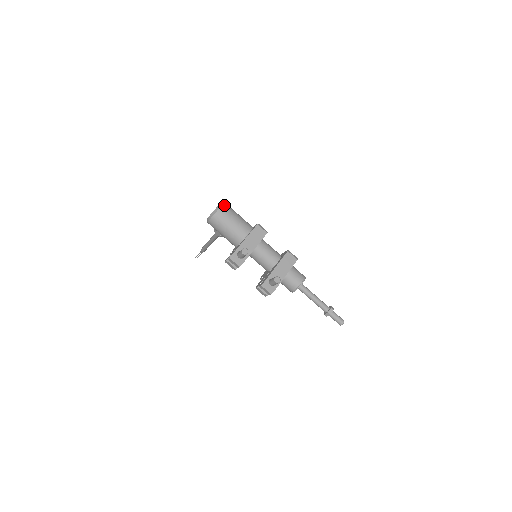
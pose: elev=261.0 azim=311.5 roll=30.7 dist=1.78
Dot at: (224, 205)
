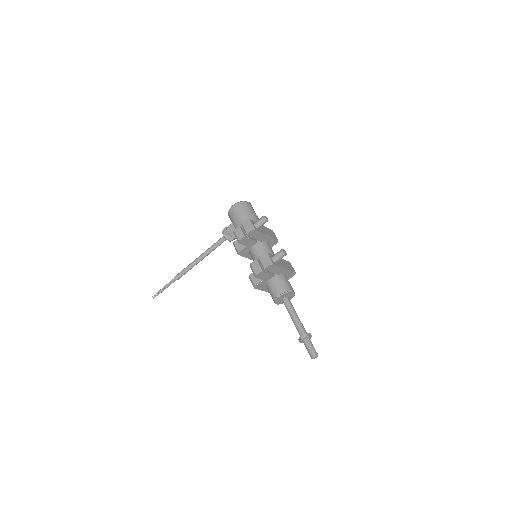
Dot at: occluded
